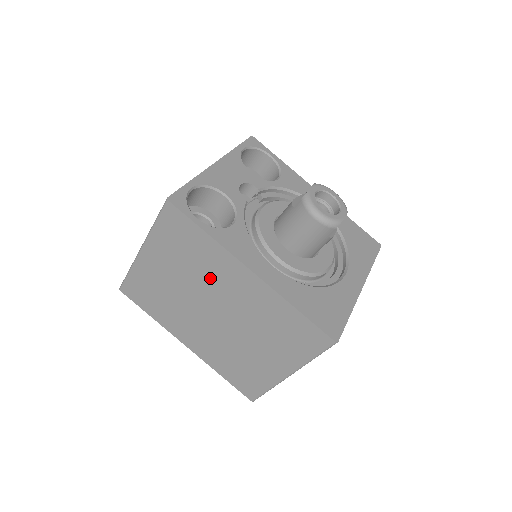
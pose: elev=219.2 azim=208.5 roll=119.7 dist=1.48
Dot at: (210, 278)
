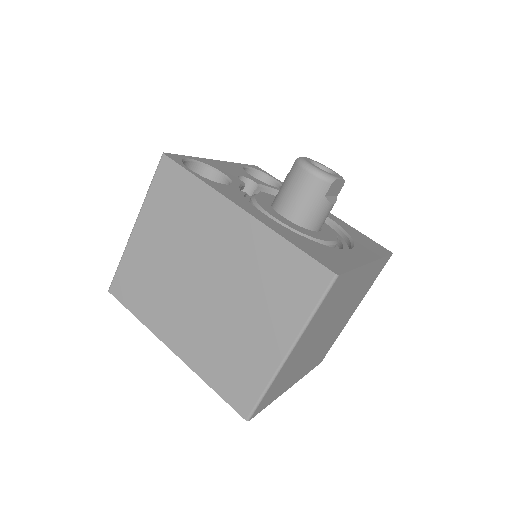
Dot at: (200, 235)
